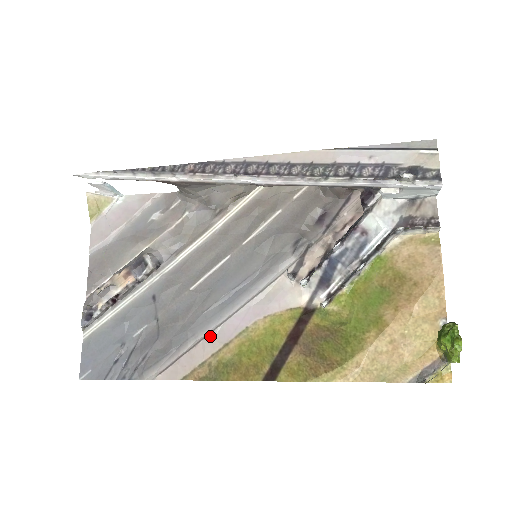
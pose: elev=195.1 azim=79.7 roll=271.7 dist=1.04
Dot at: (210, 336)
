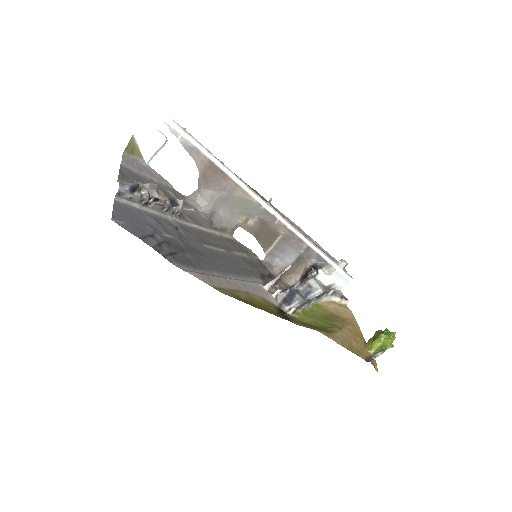
Dot at: (225, 279)
